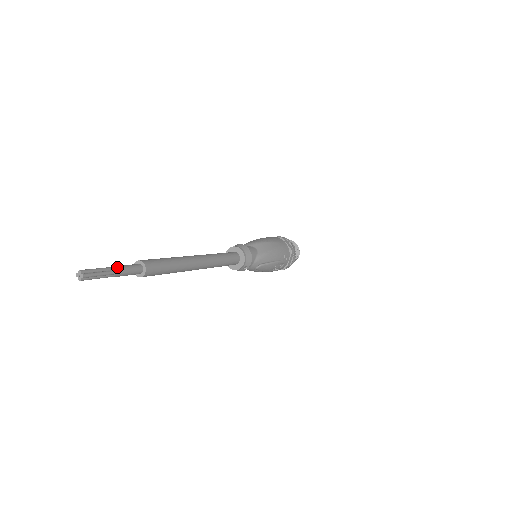
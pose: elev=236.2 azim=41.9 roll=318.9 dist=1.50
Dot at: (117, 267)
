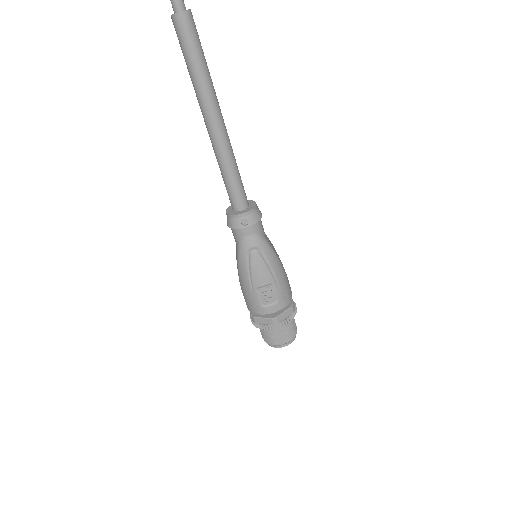
Dot at: out of frame
